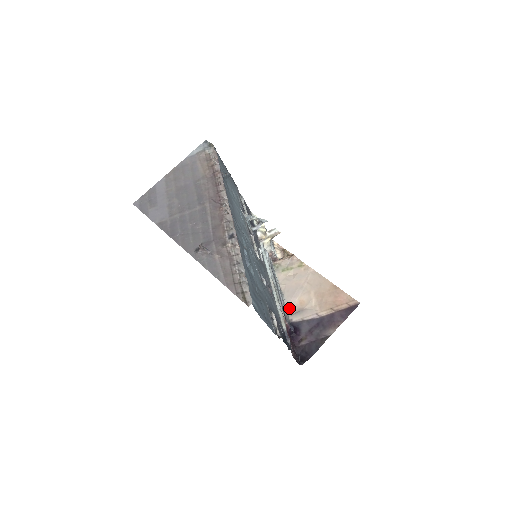
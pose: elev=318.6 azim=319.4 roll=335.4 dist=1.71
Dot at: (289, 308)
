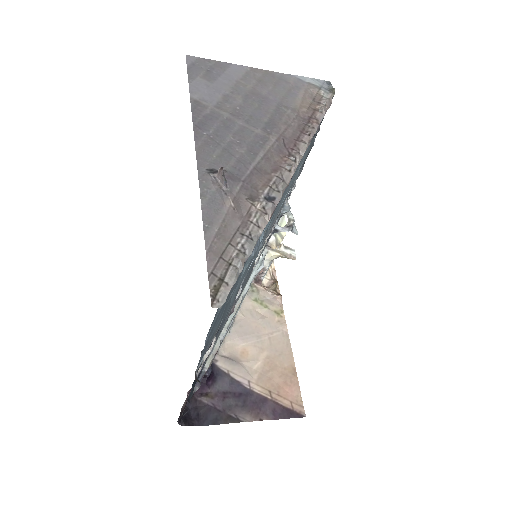
Dot at: (226, 345)
